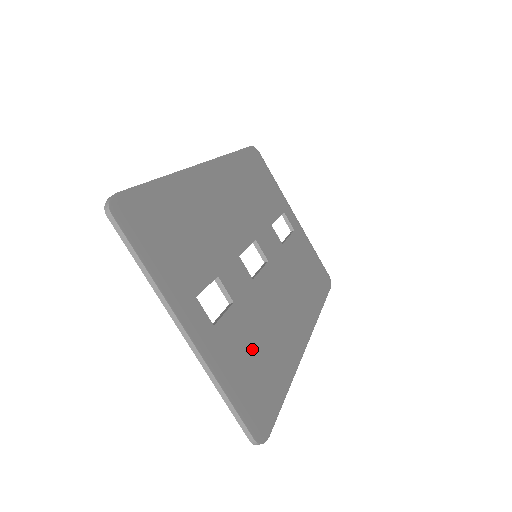
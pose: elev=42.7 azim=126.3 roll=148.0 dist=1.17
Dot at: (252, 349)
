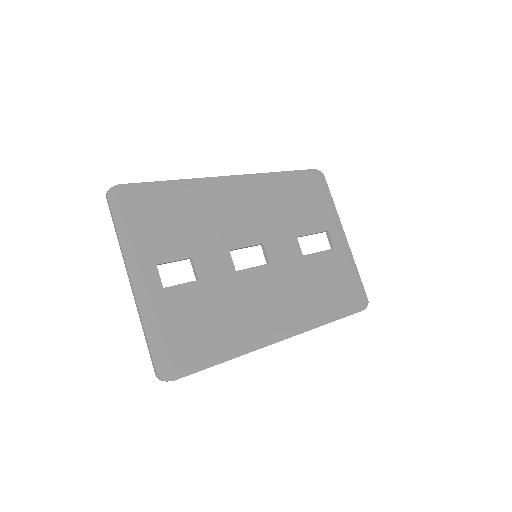
Dot at: (198, 317)
